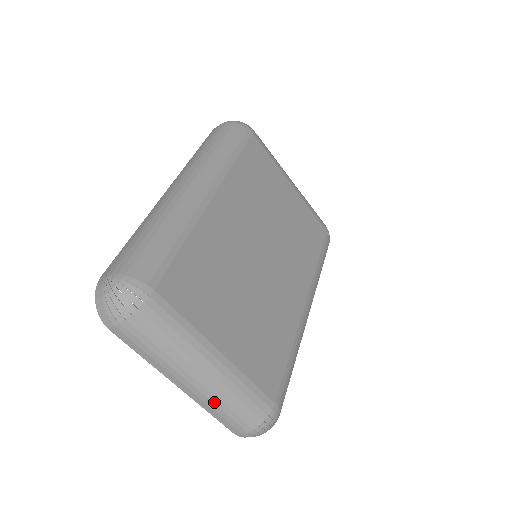
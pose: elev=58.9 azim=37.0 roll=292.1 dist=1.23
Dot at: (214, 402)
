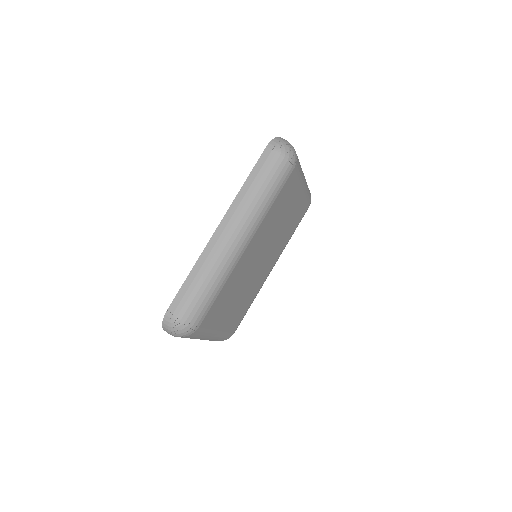
Dot at: occluded
